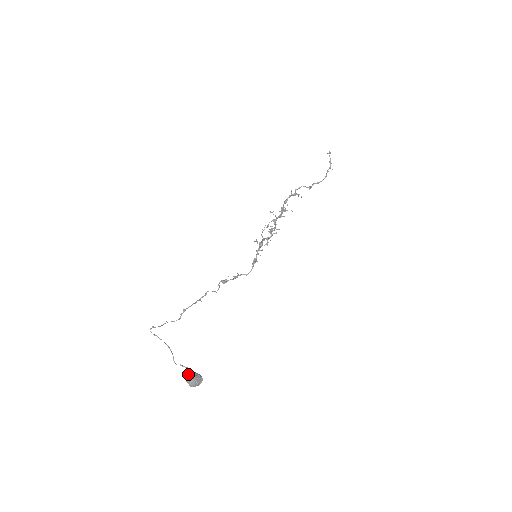
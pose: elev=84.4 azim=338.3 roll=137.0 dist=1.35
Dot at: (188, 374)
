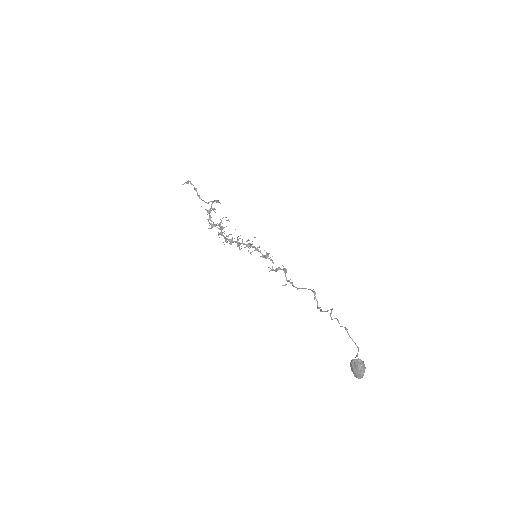
Dot at: (359, 360)
